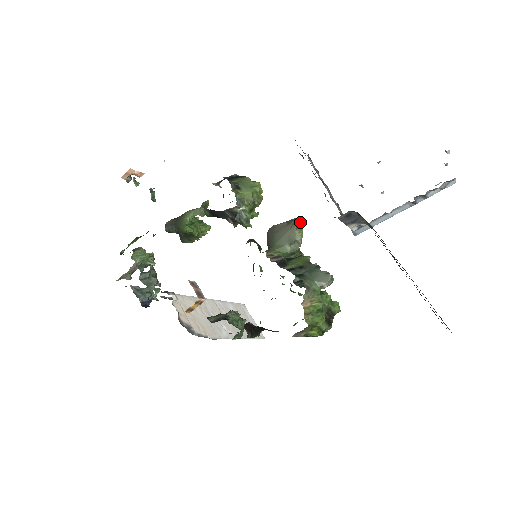
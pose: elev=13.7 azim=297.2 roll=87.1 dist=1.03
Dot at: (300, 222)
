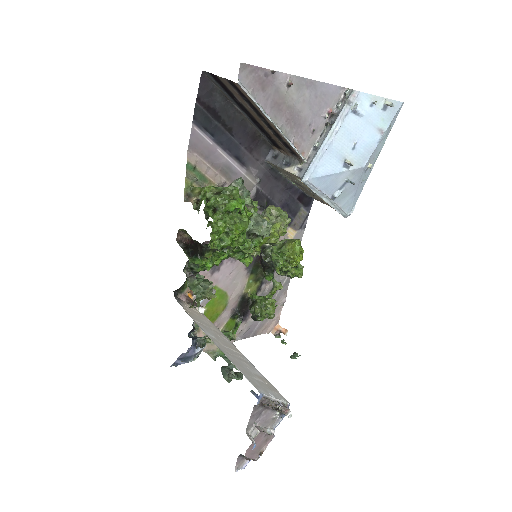
Dot at: (279, 207)
